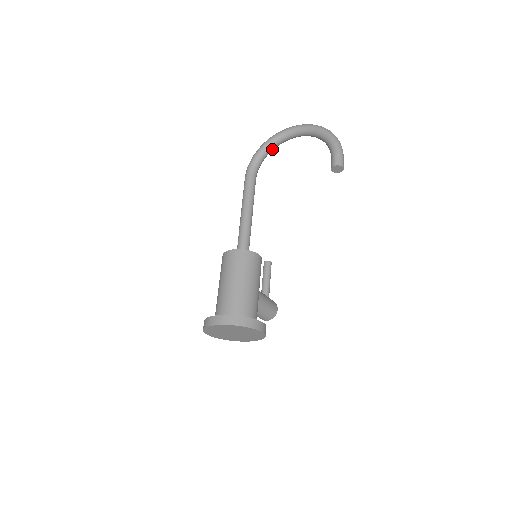
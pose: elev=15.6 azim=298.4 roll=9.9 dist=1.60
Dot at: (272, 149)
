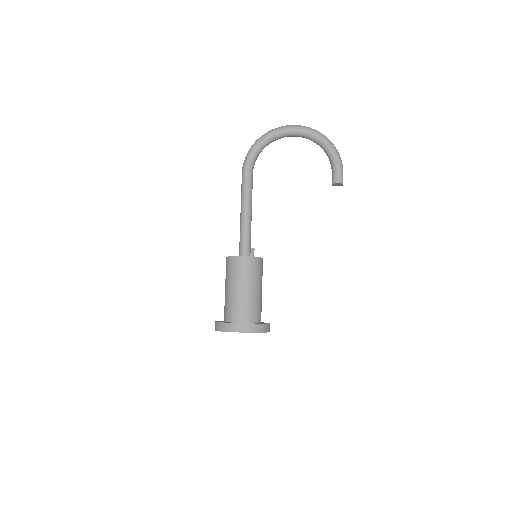
Dot at: occluded
